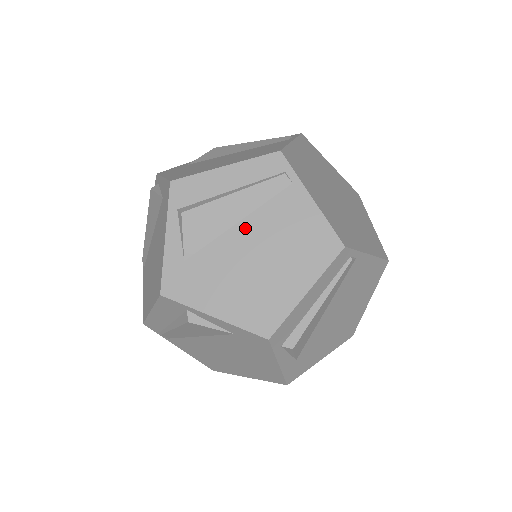
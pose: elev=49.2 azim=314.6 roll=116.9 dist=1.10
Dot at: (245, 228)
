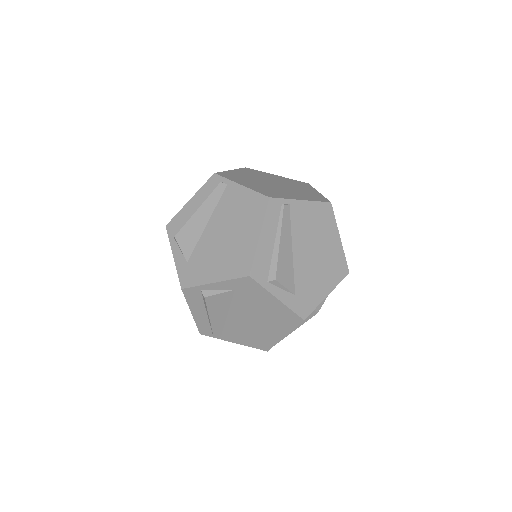
Dot at: (212, 224)
